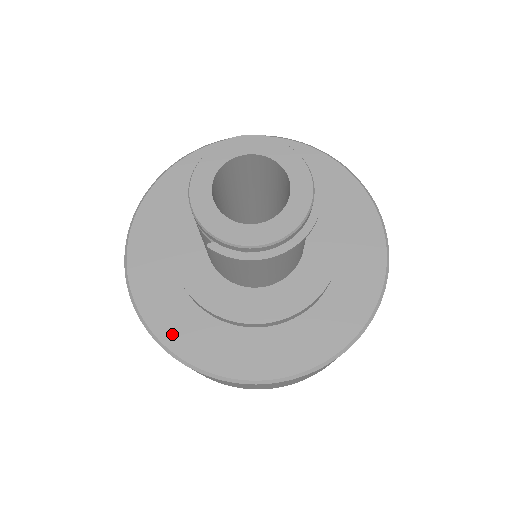
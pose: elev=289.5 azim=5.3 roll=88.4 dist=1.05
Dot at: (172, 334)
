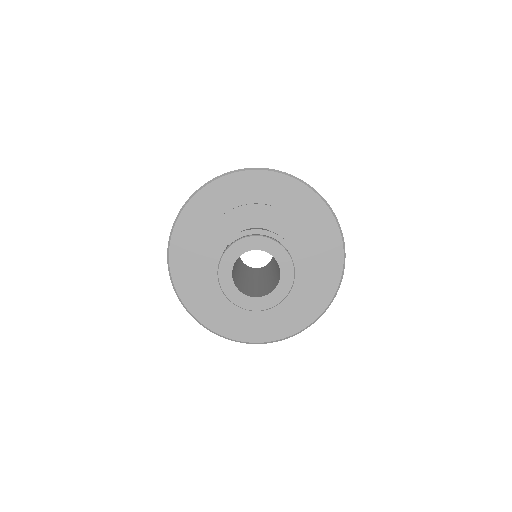
Dot at: (227, 330)
